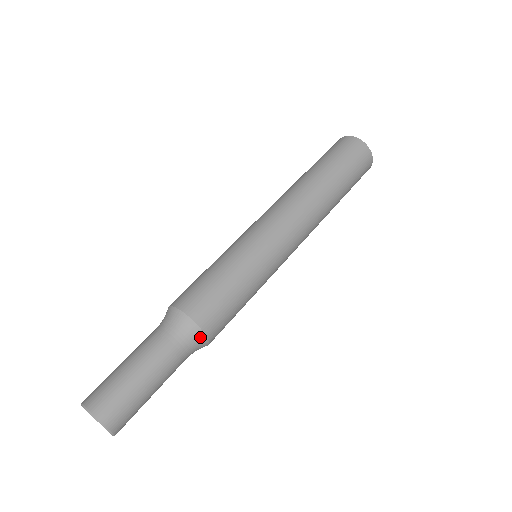
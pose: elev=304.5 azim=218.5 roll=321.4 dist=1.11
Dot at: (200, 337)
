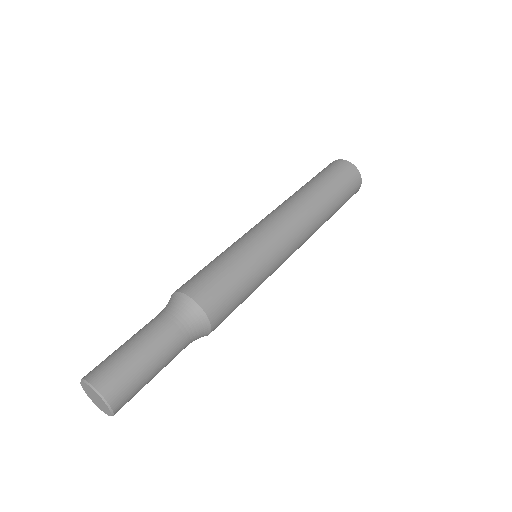
Dot at: (186, 301)
